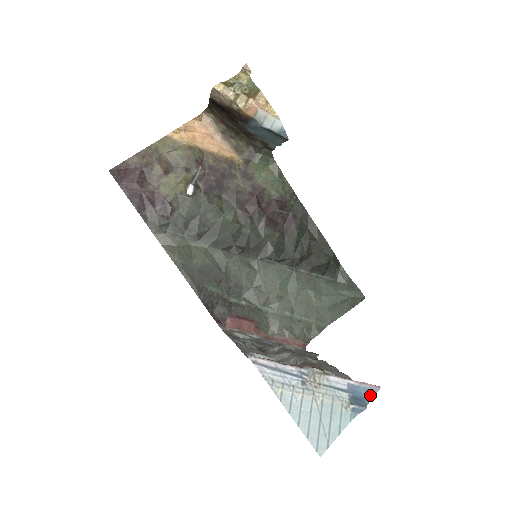
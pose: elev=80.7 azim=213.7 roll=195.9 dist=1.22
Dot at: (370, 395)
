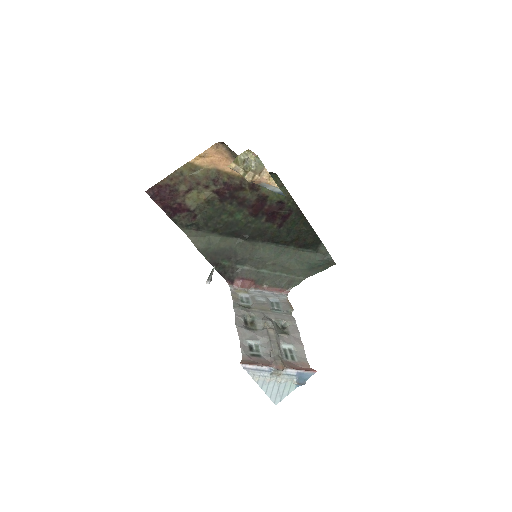
Dot at: (309, 376)
